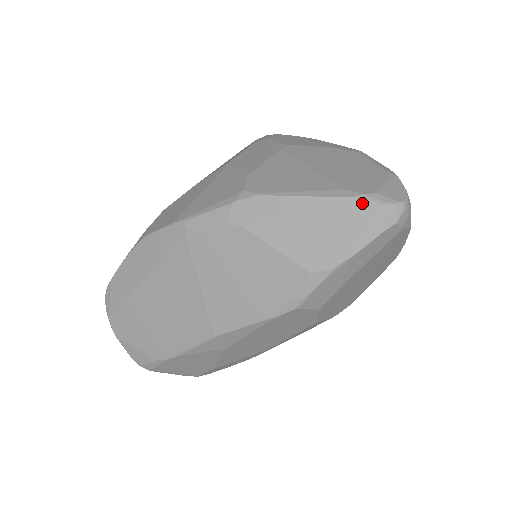
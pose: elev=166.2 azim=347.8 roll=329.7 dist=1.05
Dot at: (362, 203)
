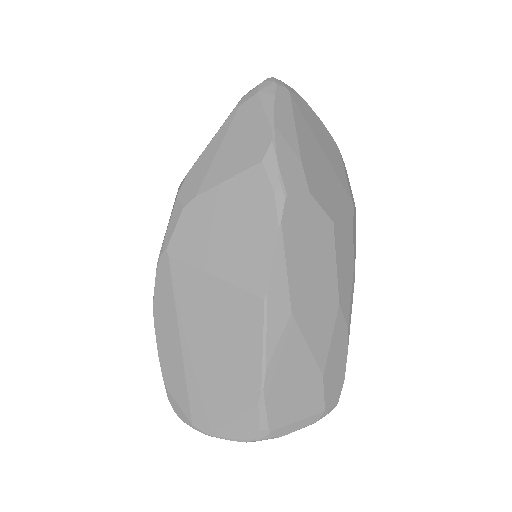
Dot at: (245, 100)
